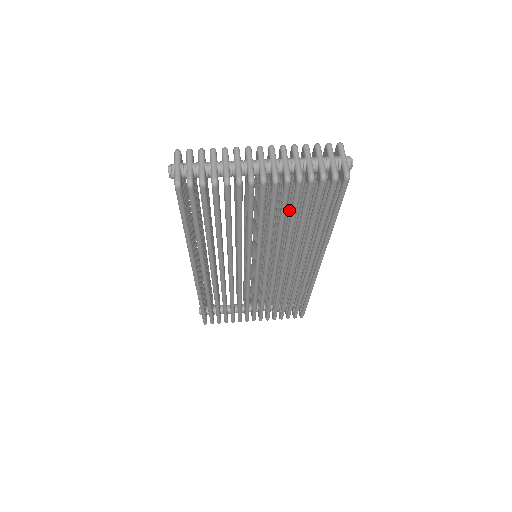
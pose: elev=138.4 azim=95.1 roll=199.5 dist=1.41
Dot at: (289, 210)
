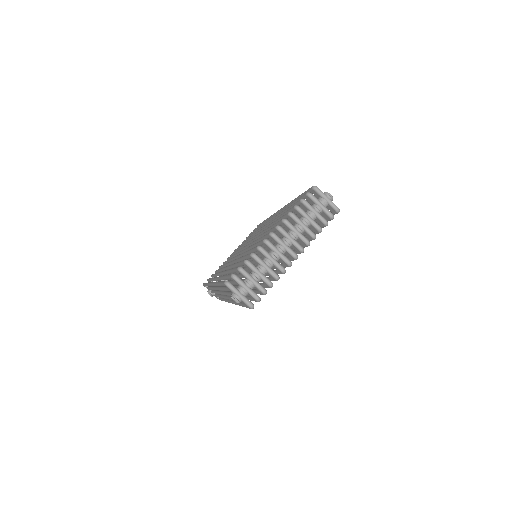
Dot at: occluded
